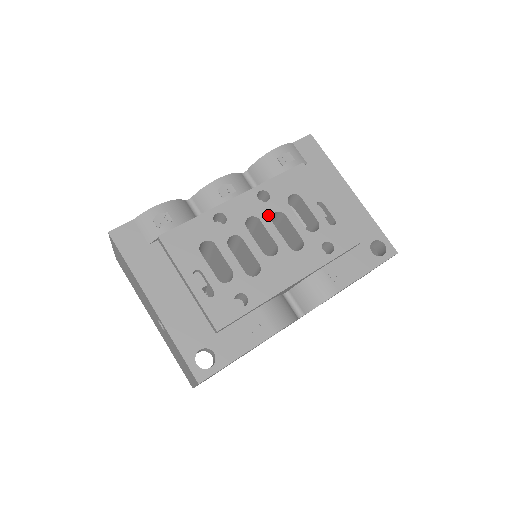
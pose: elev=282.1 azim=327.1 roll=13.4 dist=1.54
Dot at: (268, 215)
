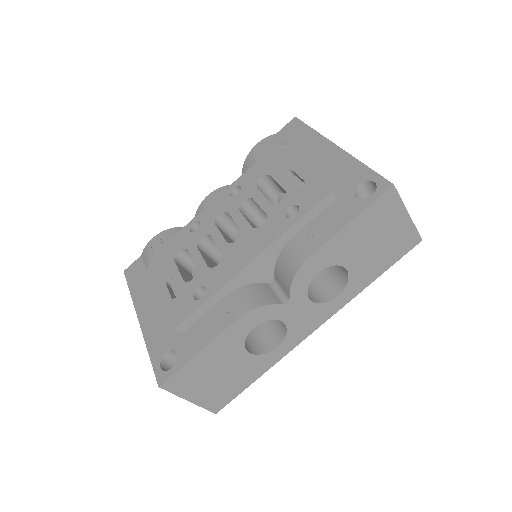
Dot at: (236, 206)
